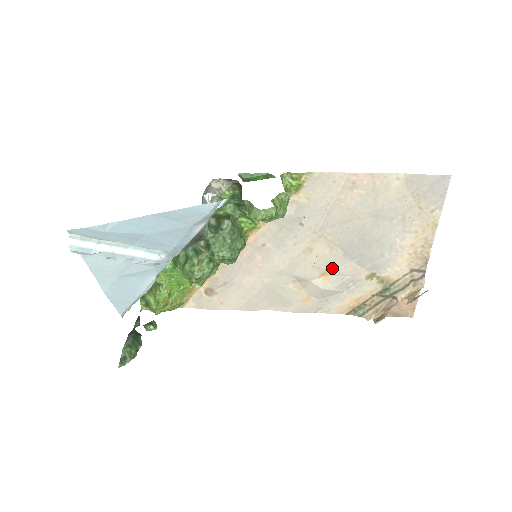
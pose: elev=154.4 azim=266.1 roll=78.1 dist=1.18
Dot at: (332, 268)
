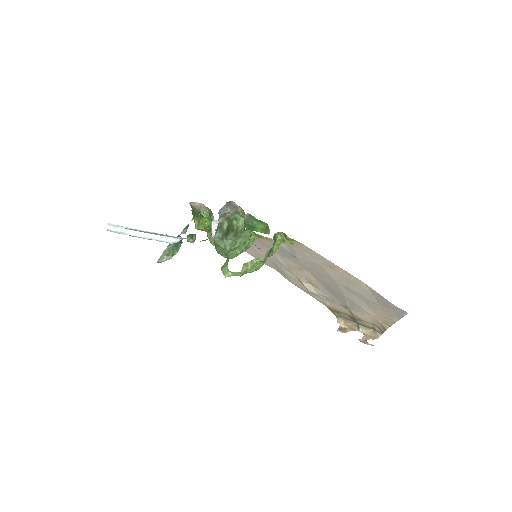
Dot at: (317, 286)
